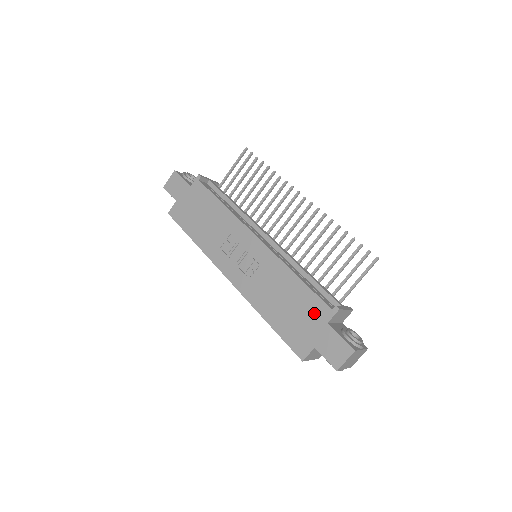
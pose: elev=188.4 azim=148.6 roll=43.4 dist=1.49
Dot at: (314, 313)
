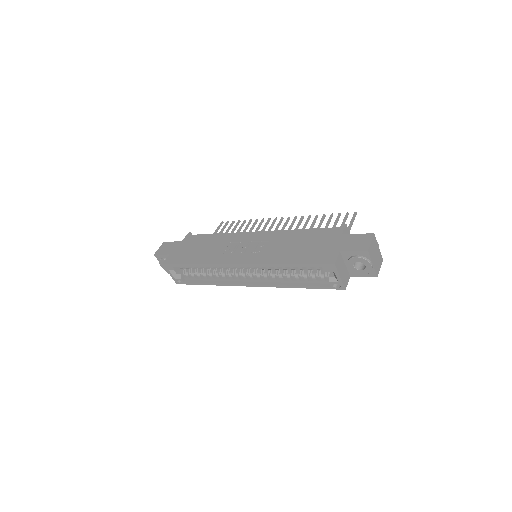
Dot at: (327, 236)
